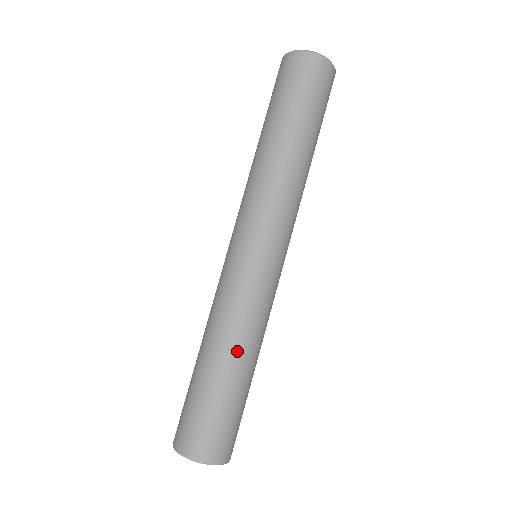
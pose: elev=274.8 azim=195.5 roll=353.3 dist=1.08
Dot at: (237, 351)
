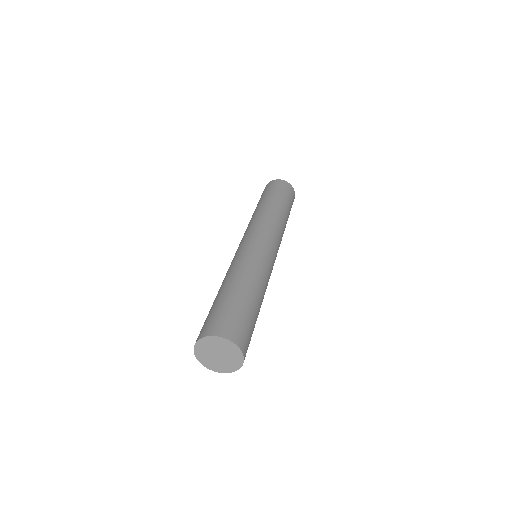
Dot at: (228, 279)
